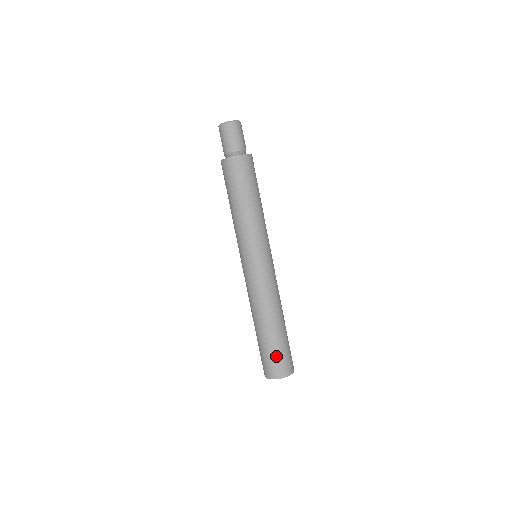
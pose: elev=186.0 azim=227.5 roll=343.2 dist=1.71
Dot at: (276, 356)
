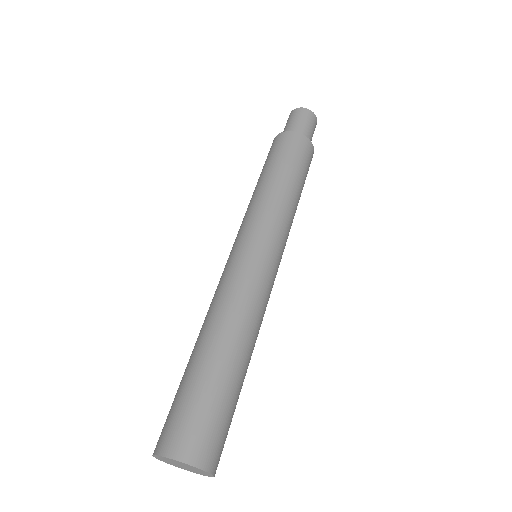
Dot at: (191, 407)
